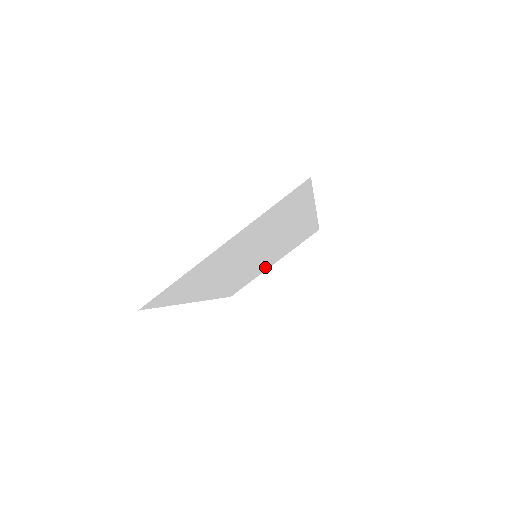
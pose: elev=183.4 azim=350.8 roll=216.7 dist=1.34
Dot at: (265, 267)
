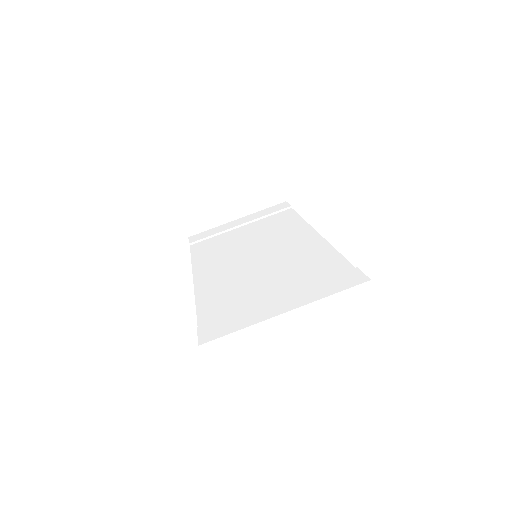
Dot at: occluded
